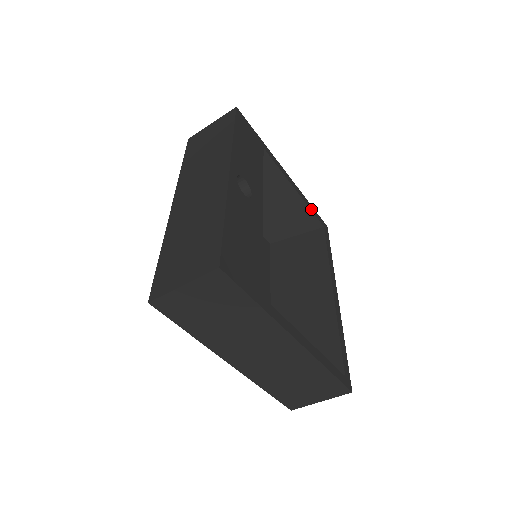
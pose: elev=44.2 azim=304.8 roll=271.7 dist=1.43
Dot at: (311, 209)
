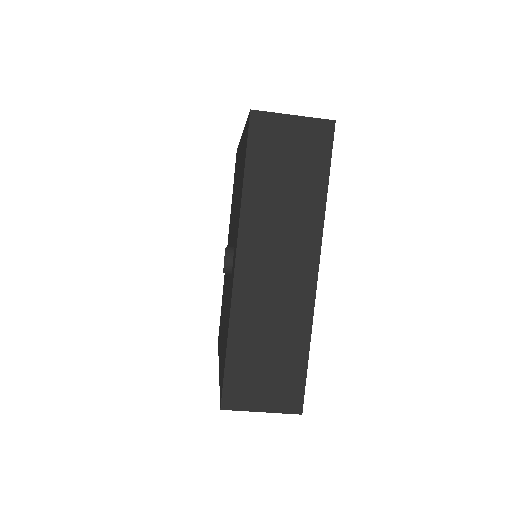
Dot at: occluded
